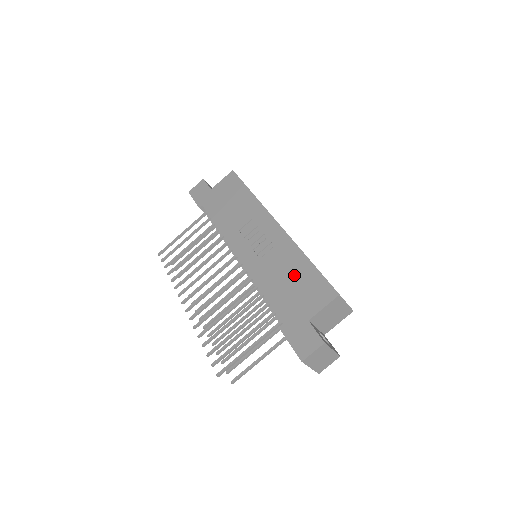
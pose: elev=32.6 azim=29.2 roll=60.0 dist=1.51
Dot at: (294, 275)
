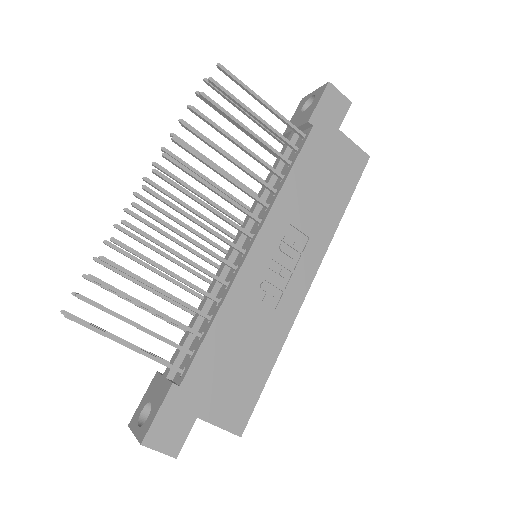
Dot at: (249, 357)
